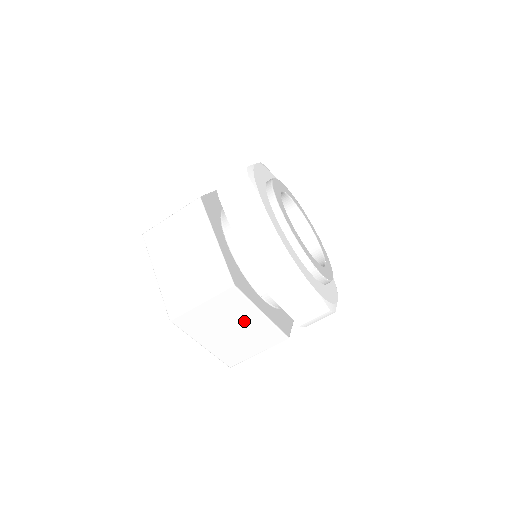
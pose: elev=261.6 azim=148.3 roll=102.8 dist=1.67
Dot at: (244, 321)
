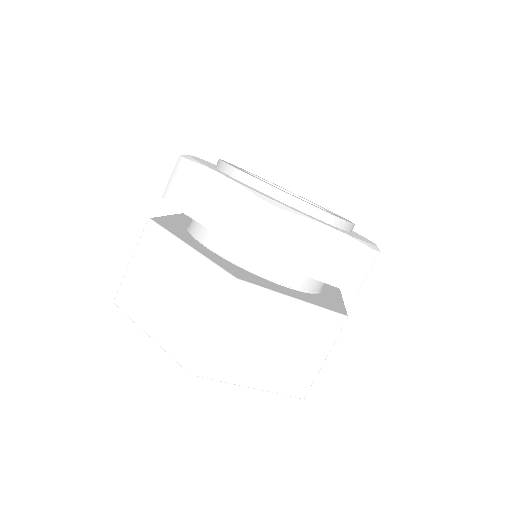
Dot at: (280, 323)
